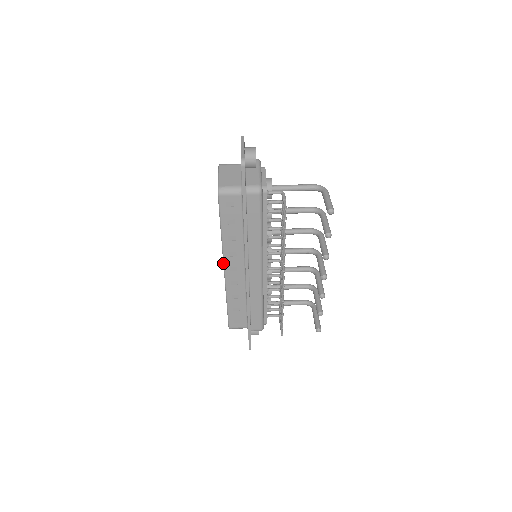
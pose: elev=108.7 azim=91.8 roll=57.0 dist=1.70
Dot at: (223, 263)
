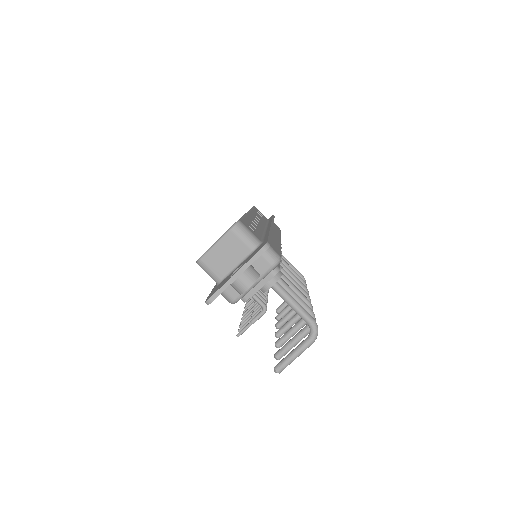
Dot at: occluded
